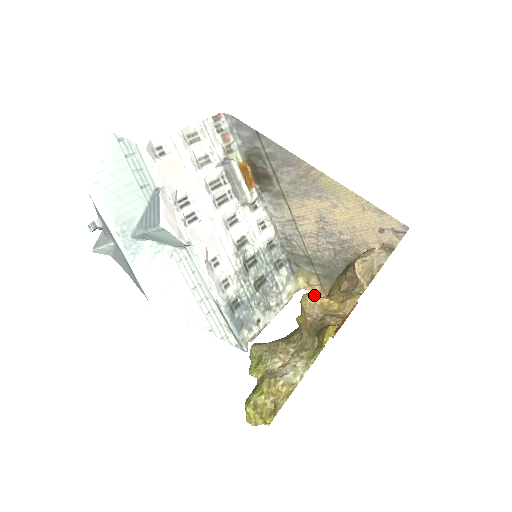
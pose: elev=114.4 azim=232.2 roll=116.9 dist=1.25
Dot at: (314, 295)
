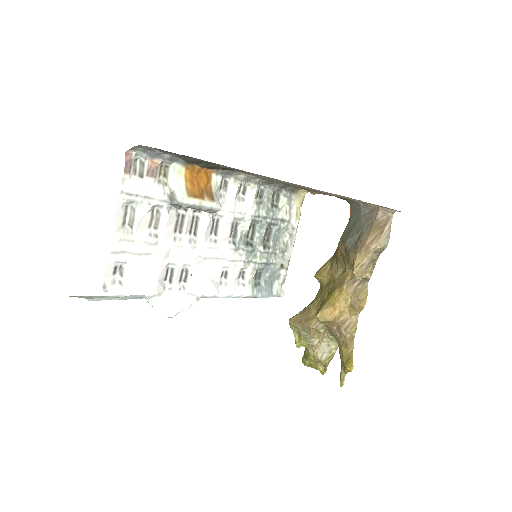
Dot at: (325, 314)
